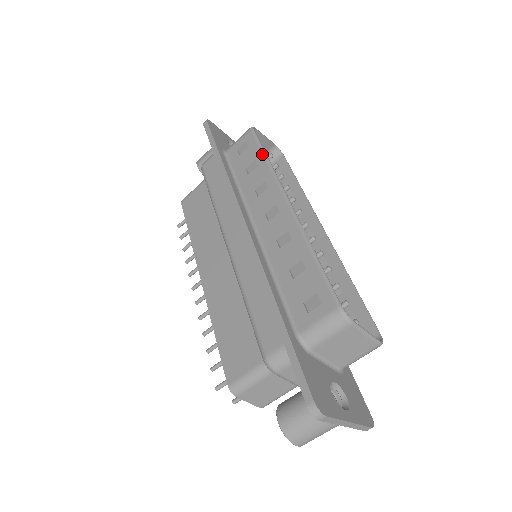
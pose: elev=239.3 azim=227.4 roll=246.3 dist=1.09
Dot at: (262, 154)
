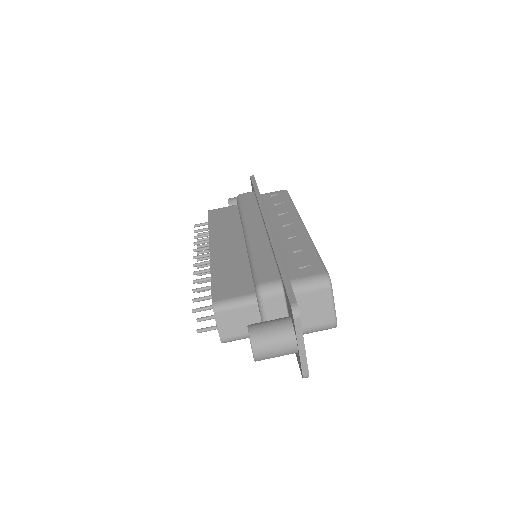
Dot at: (291, 201)
